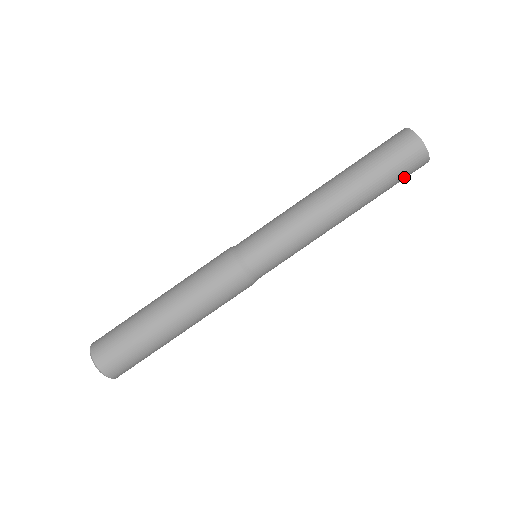
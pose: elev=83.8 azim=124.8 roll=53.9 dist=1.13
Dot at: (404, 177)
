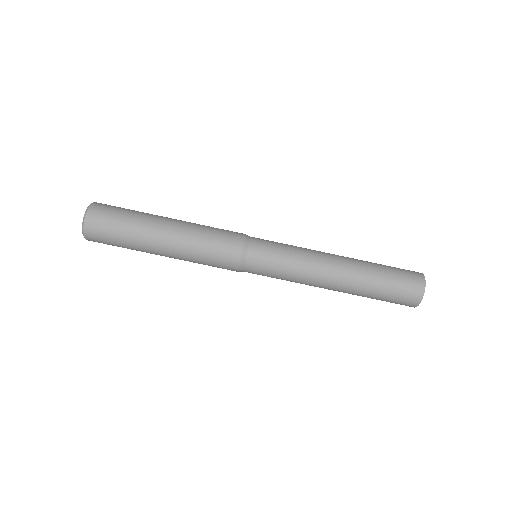
Dot at: occluded
